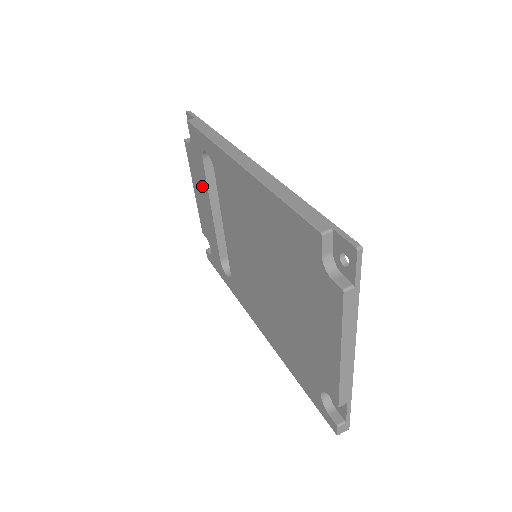
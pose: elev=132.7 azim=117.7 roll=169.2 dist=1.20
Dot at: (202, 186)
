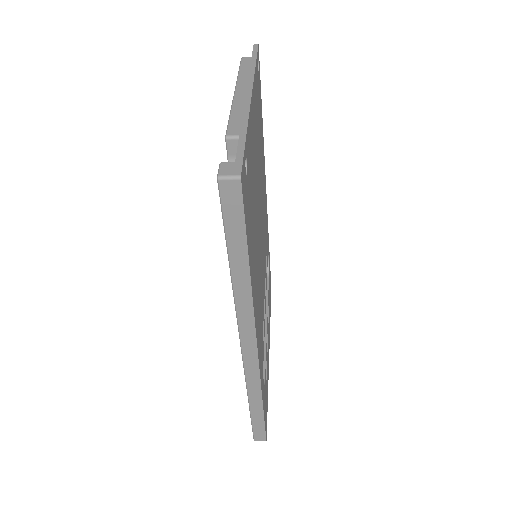
Dot at: occluded
